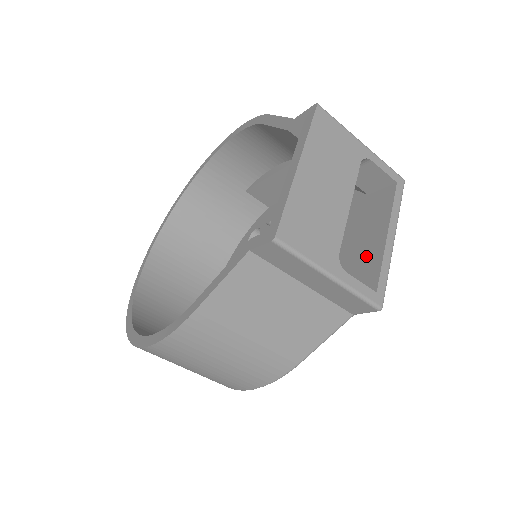
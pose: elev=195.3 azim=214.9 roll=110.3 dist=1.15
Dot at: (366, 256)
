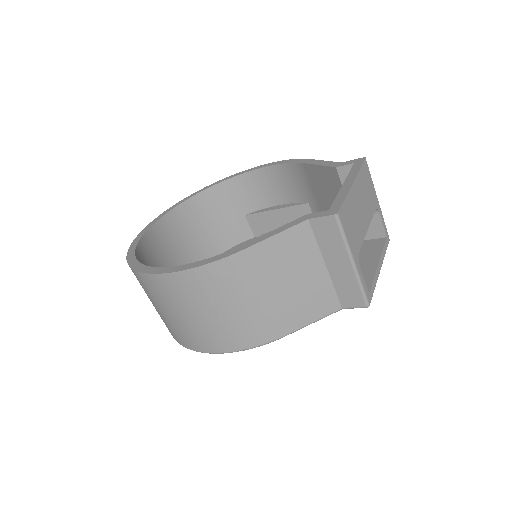
Dot at: occluded
